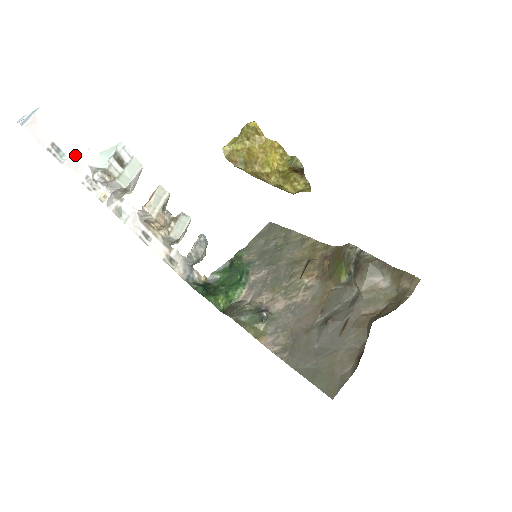
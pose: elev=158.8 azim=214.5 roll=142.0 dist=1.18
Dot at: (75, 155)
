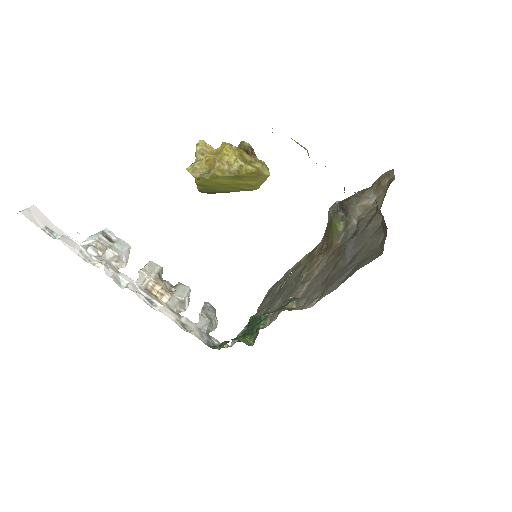
Dot at: (67, 237)
